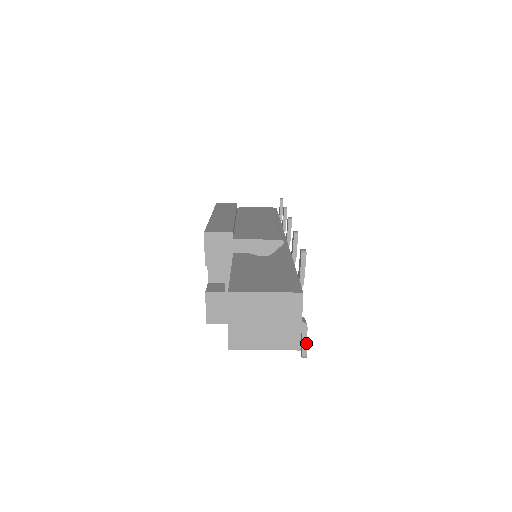
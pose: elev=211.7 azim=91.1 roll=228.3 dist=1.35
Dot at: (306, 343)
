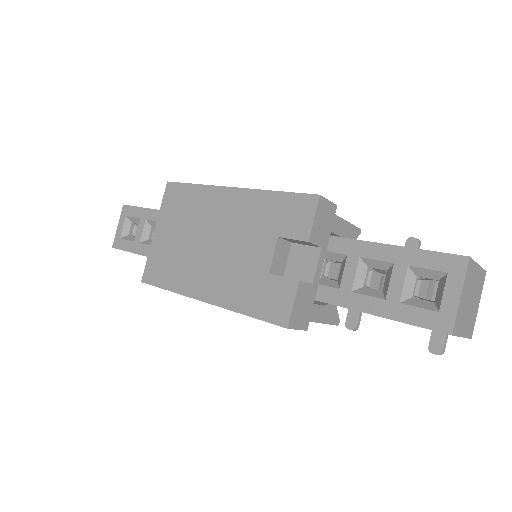
Dot at: (447, 336)
